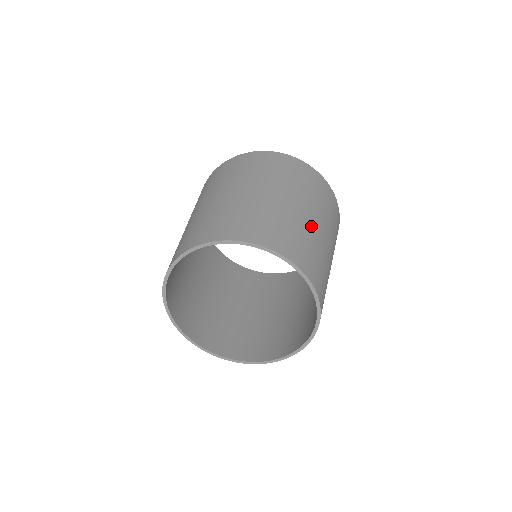
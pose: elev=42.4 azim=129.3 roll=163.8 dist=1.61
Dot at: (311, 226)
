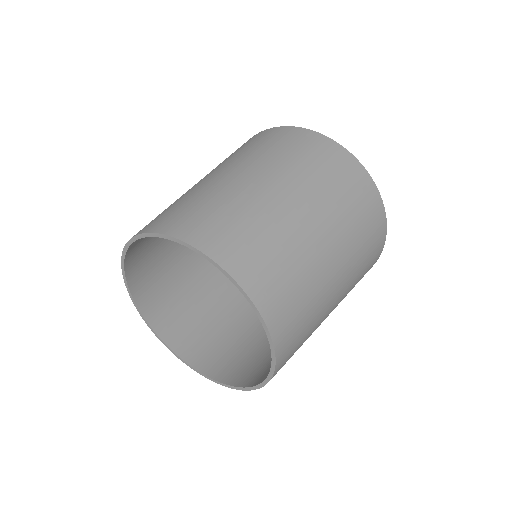
Dot at: (318, 262)
